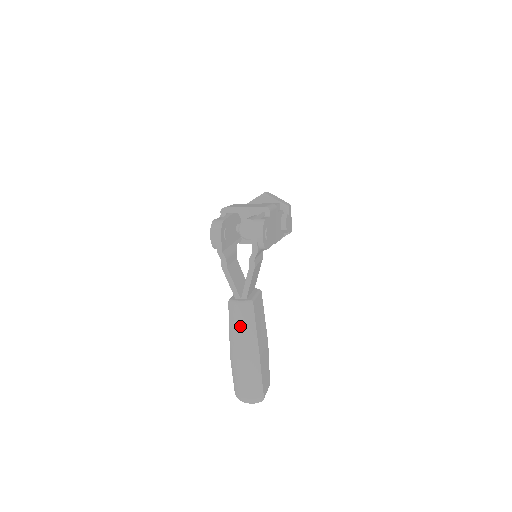
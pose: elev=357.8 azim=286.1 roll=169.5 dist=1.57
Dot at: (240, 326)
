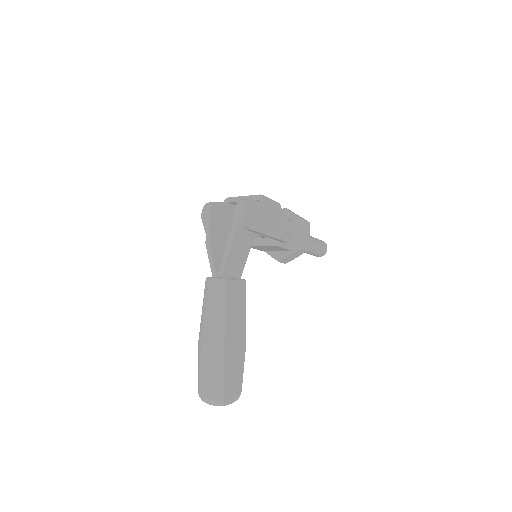
Dot at: (210, 304)
